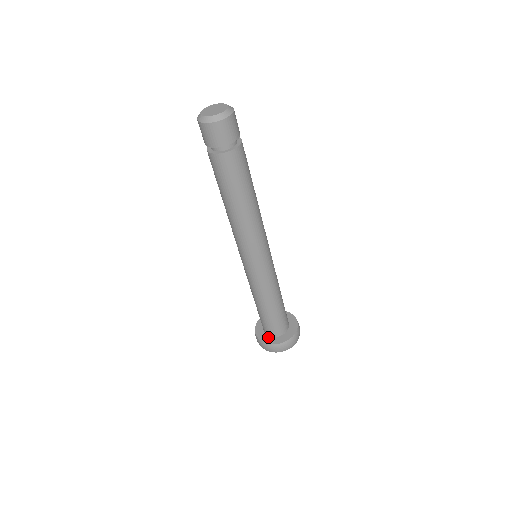
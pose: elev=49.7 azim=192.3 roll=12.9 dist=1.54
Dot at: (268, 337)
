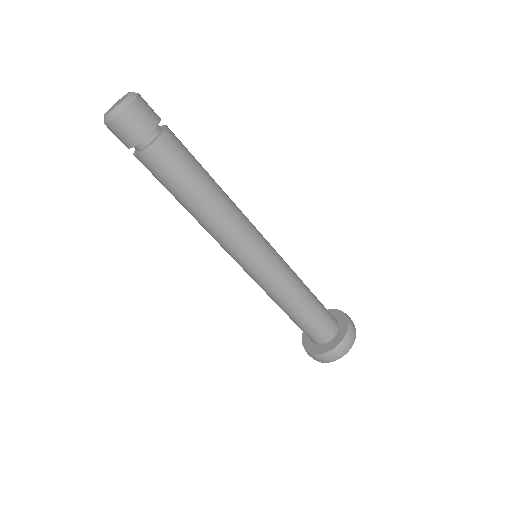
Dot at: (311, 343)
